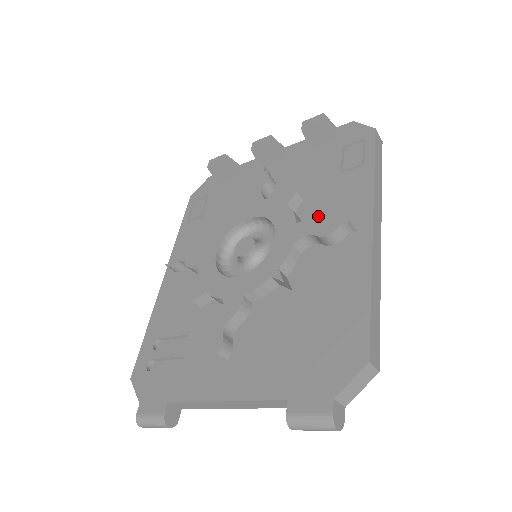
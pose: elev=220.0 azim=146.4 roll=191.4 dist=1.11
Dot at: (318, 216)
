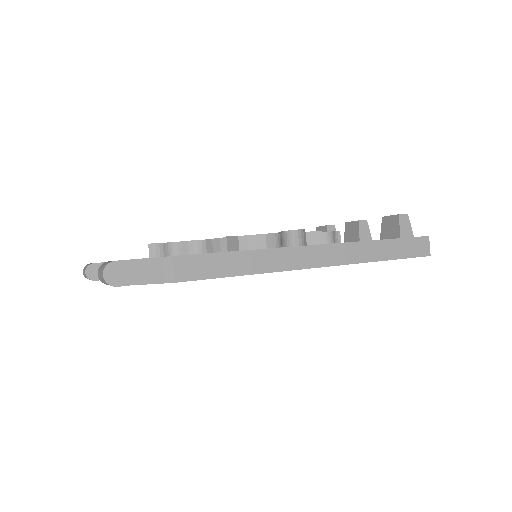
Dot at: occluded
